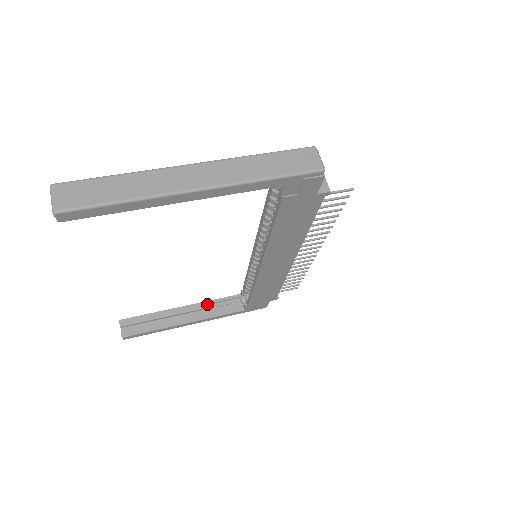
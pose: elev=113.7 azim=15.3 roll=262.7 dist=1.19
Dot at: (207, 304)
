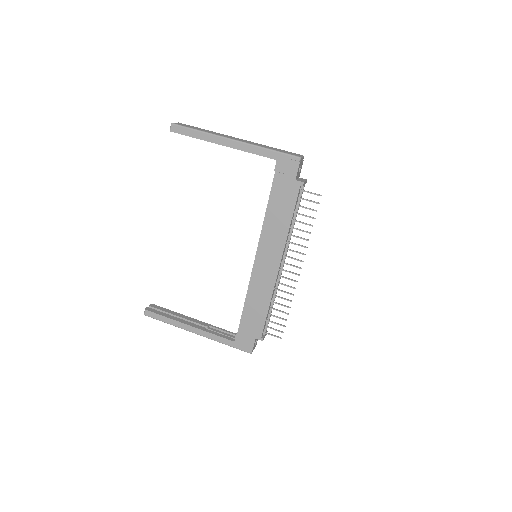
Dot at: (212, 327)
